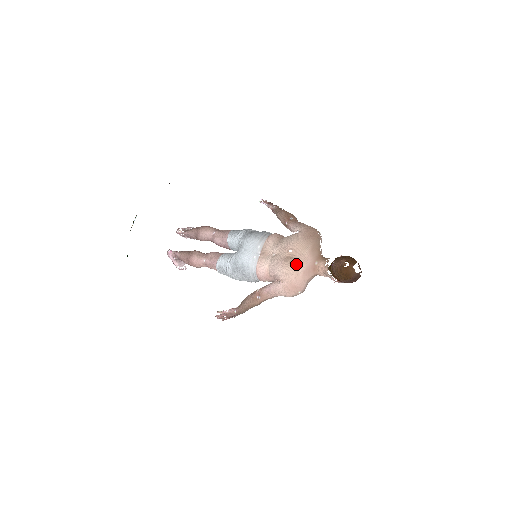
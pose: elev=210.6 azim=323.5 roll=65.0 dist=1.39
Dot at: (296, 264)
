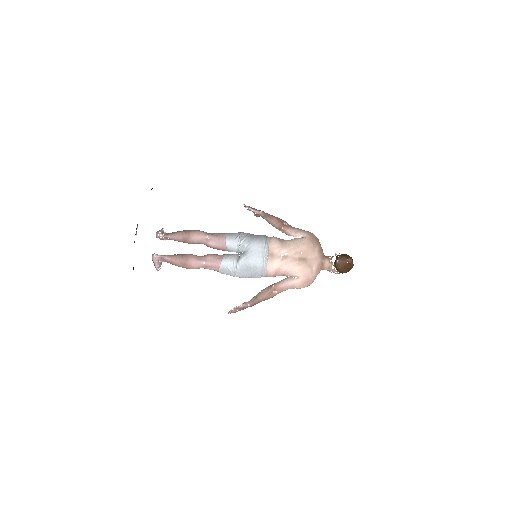
Dot at: (310, 264)
